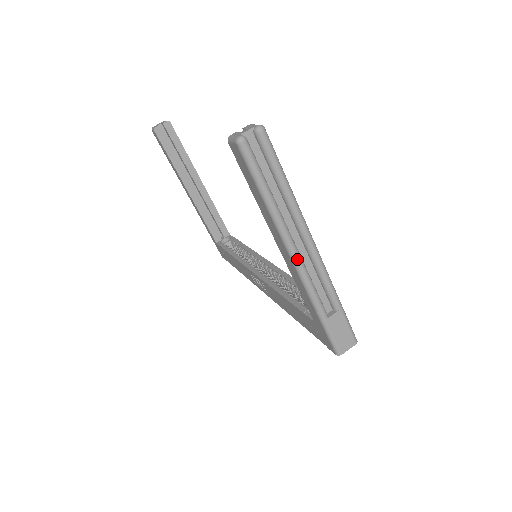
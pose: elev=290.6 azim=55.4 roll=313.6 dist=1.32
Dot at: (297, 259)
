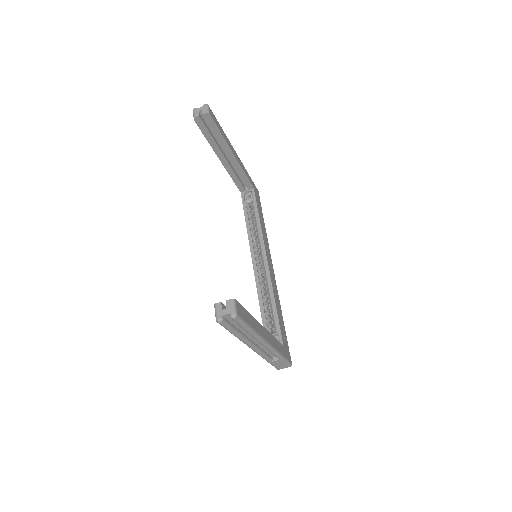
Dot at: (253, 349)
